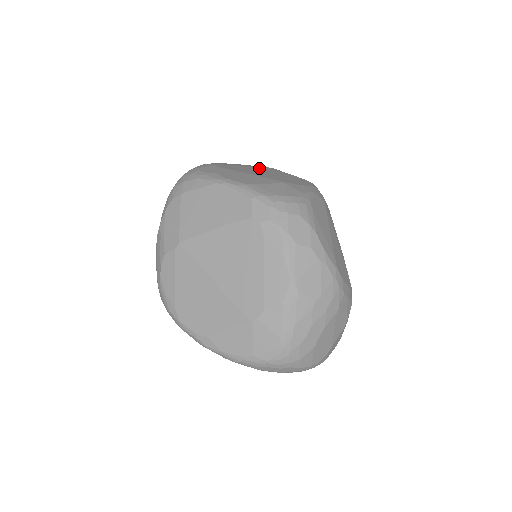
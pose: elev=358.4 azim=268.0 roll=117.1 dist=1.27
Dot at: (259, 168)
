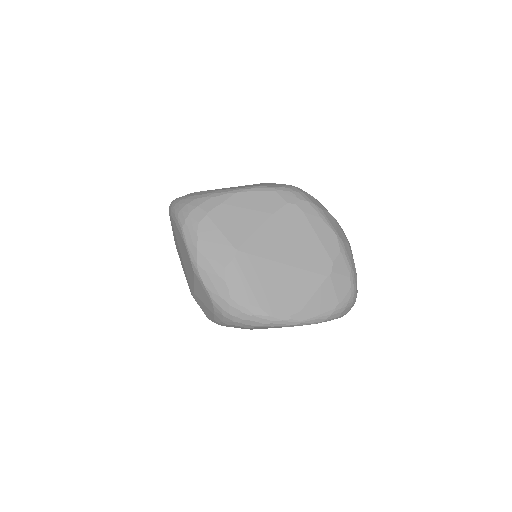
Dot at: occluded
